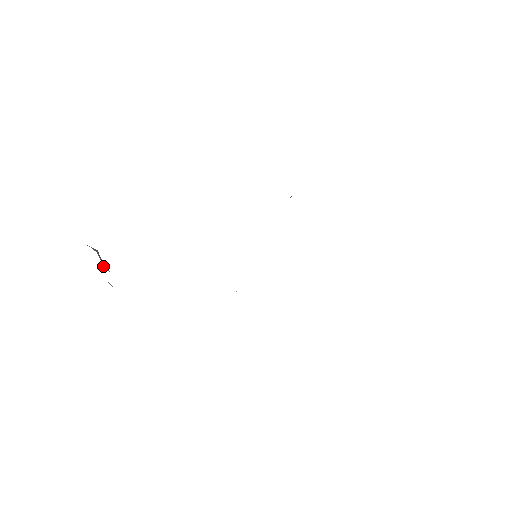
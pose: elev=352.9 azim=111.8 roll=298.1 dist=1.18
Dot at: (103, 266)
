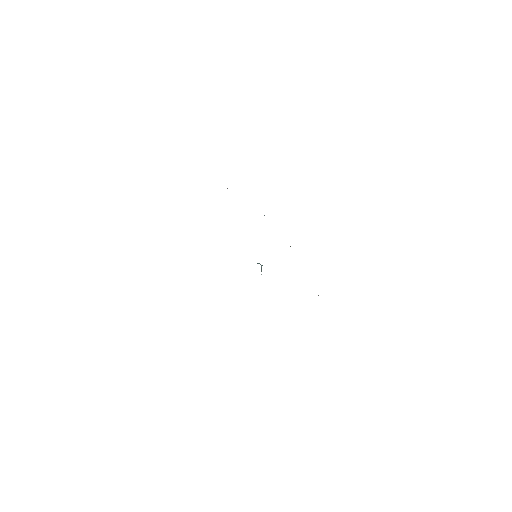
Dot at: occluded
